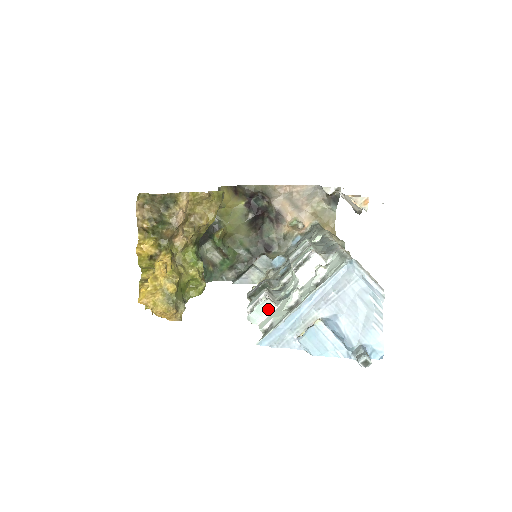
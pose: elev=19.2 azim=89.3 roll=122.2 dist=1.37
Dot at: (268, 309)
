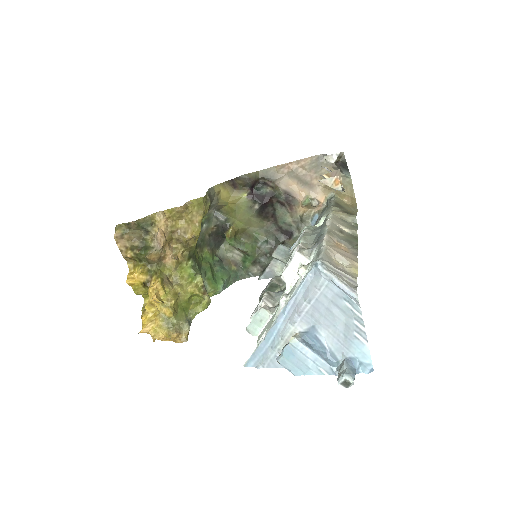
Dot at: (264, 319)
